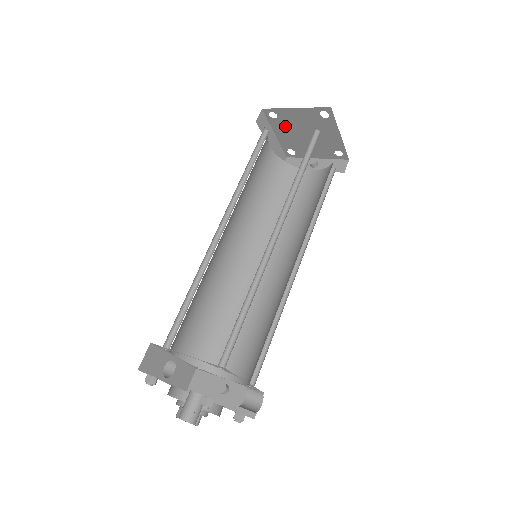
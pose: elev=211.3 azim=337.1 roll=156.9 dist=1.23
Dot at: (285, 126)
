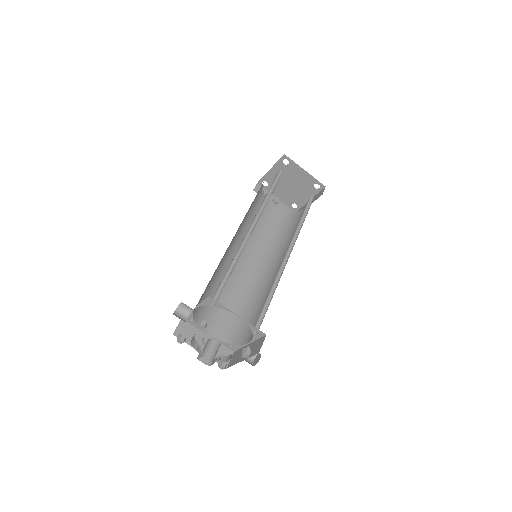
Dot at: (284, 171)
